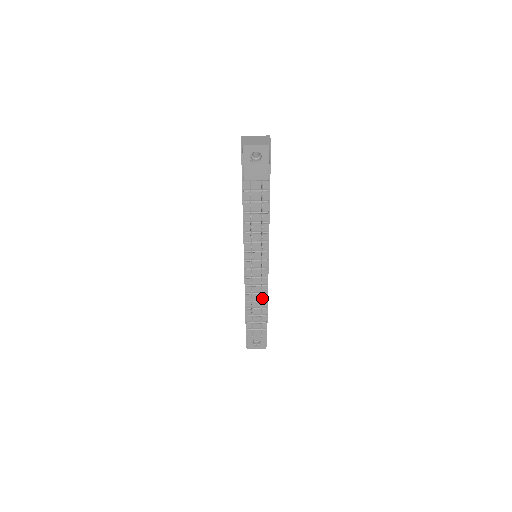
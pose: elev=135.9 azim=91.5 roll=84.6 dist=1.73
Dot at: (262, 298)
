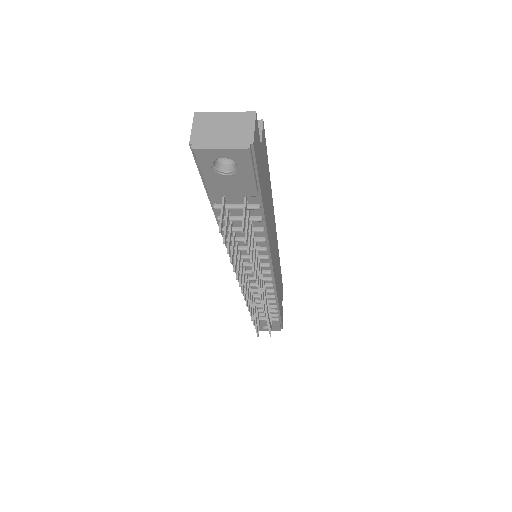
Dot at: (269, 299)
